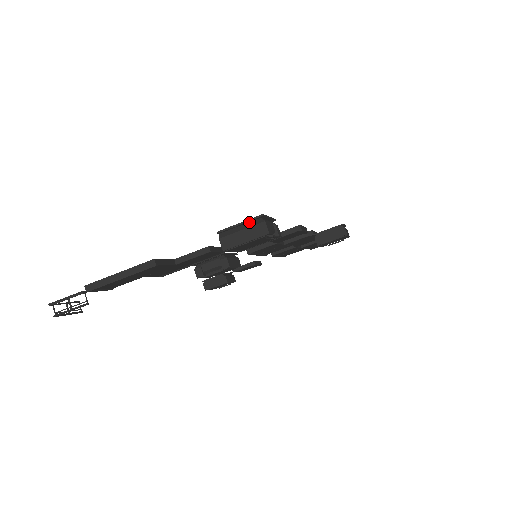
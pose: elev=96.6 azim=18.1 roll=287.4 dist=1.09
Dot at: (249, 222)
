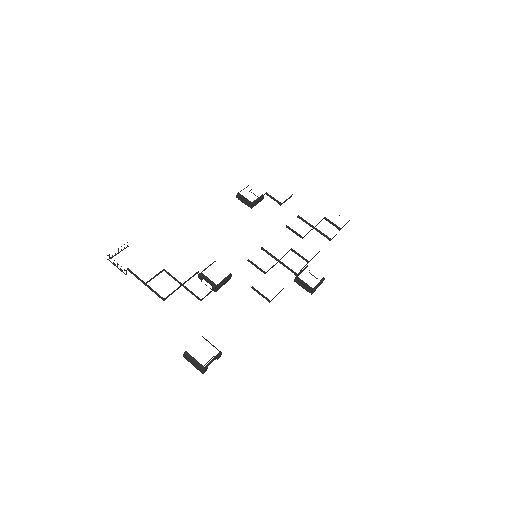
Dot at: (199, 363)
